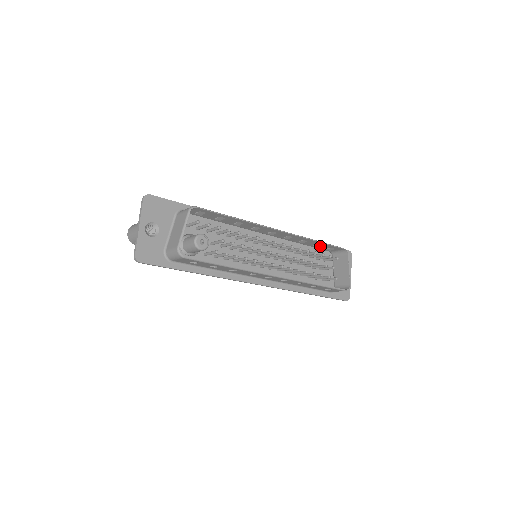
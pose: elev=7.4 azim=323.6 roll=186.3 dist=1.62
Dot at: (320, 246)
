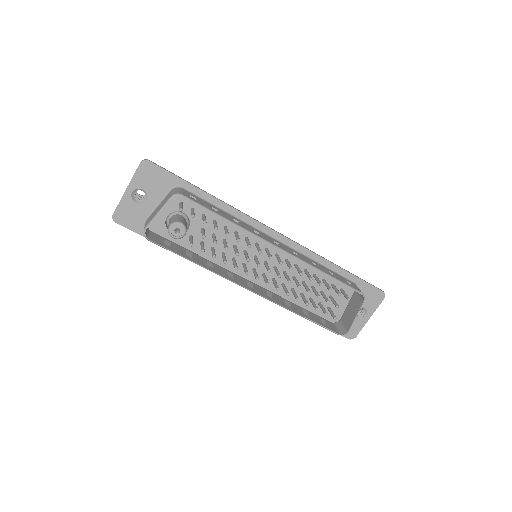
Dot at: occluded
